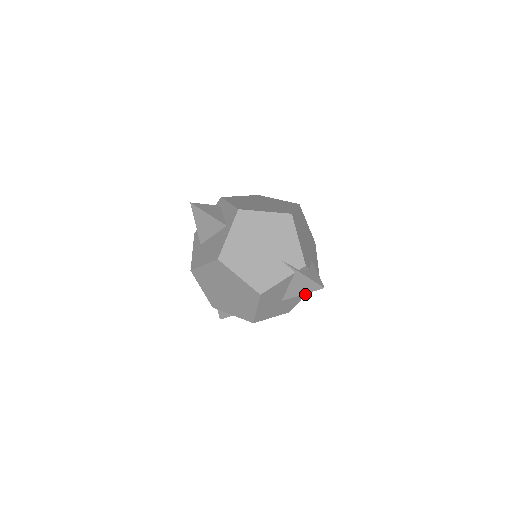
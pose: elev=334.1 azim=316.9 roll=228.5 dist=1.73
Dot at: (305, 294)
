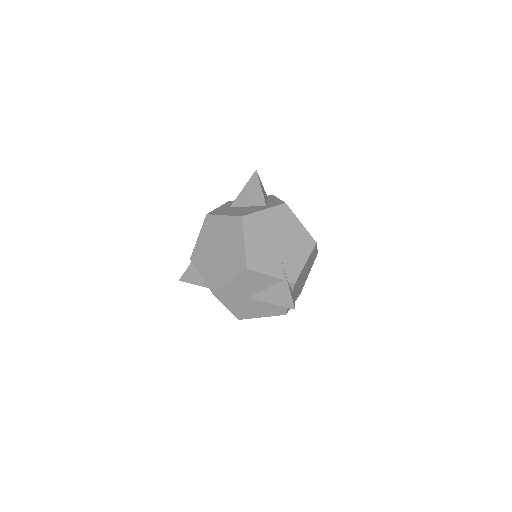
Dot at: (264, 316)
